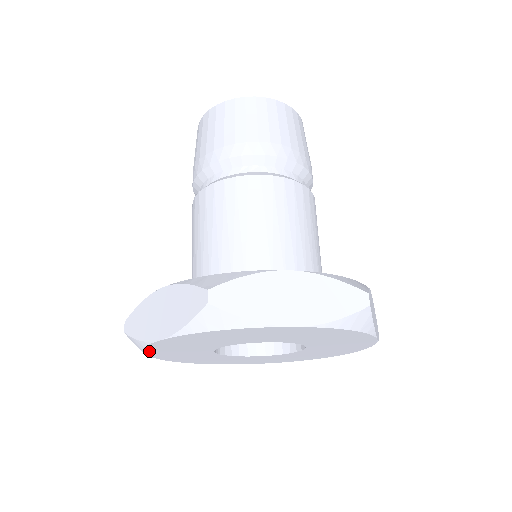
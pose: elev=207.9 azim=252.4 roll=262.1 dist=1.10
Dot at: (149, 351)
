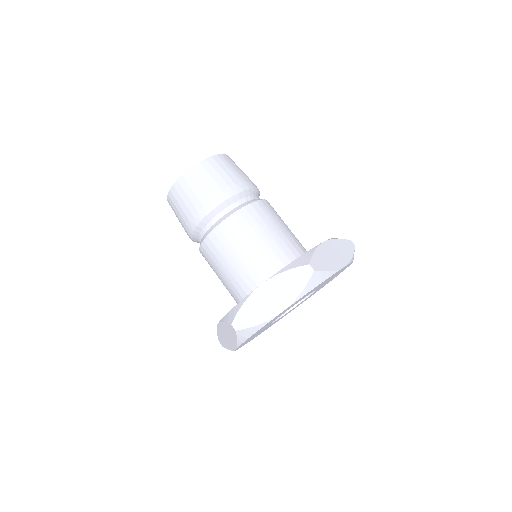
Dot at: occluded
